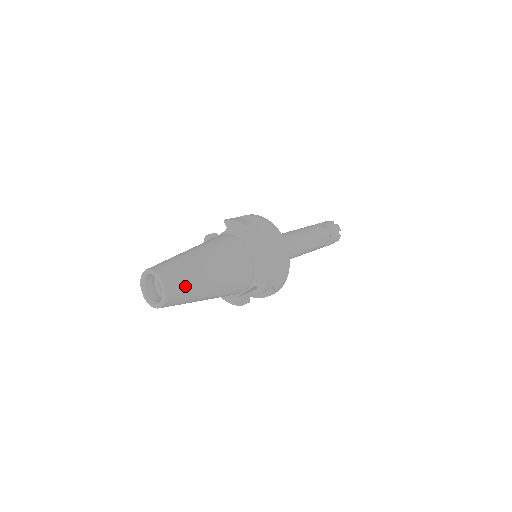
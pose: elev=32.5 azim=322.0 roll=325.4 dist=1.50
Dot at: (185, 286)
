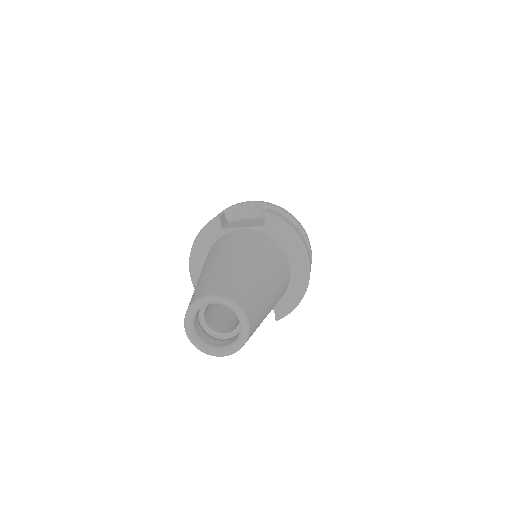
Dot at: (256, 327)
